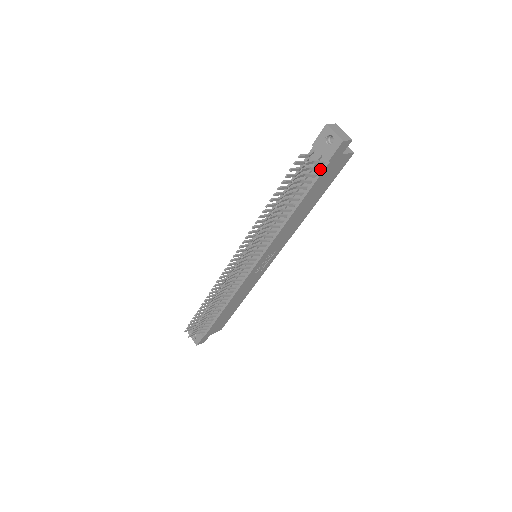
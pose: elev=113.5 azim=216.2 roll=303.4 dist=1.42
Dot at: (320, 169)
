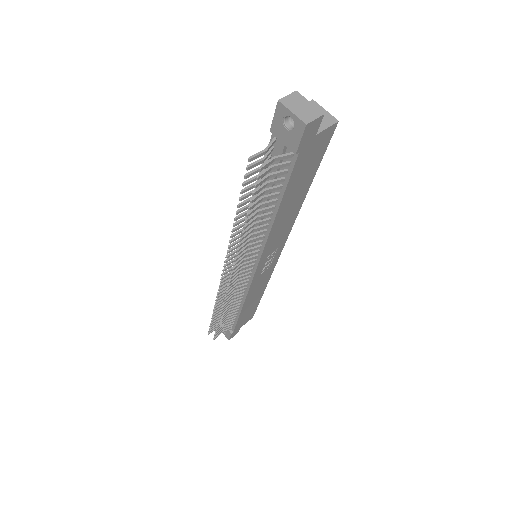
Dot at: (289, 162)
